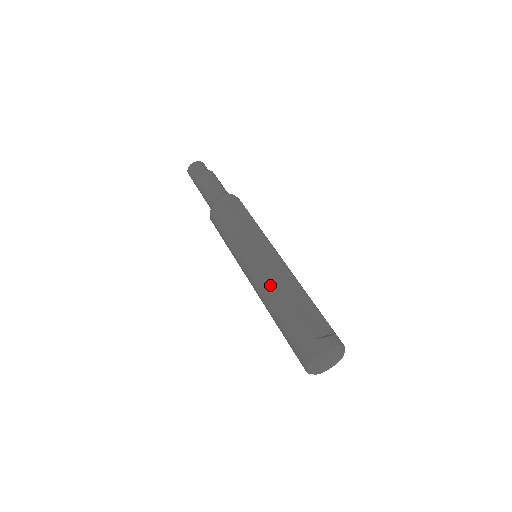
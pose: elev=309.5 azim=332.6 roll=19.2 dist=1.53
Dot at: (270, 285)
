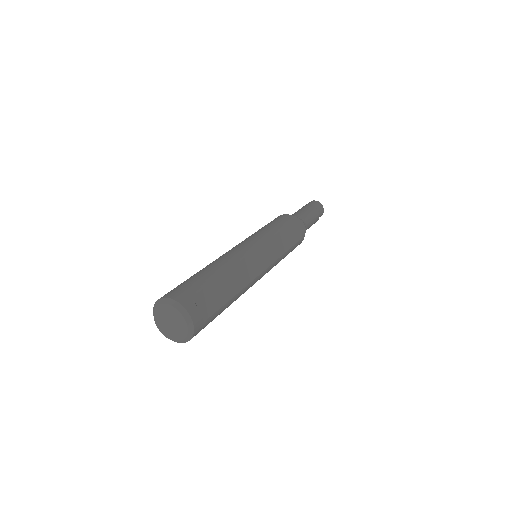
Dot at: (233, 258)
